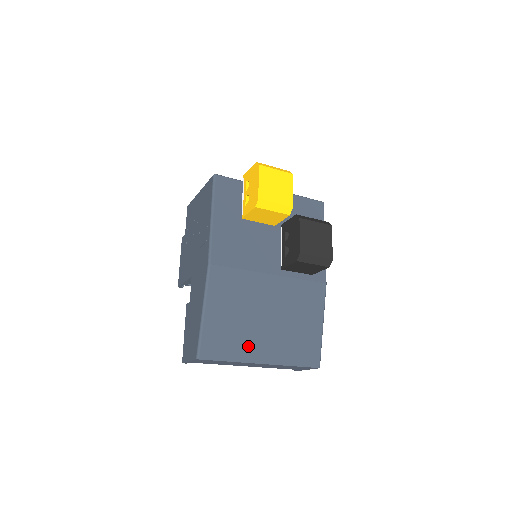
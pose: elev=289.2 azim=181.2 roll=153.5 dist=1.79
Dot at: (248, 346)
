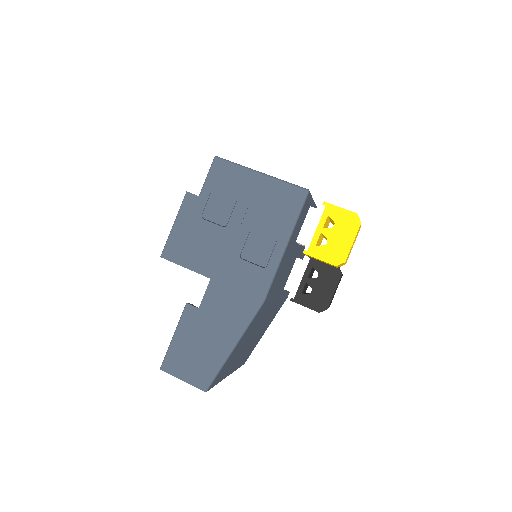
Dot at: (232, 365)
